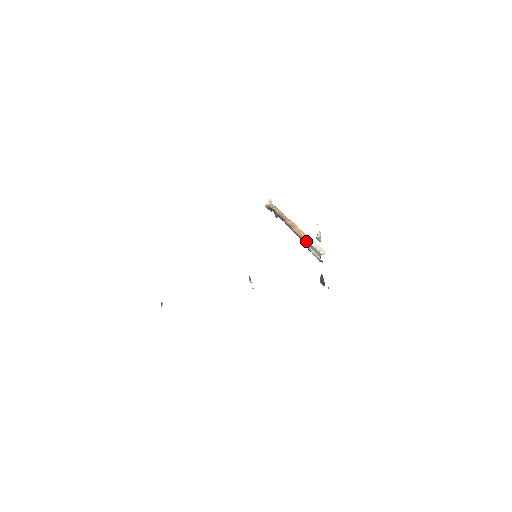
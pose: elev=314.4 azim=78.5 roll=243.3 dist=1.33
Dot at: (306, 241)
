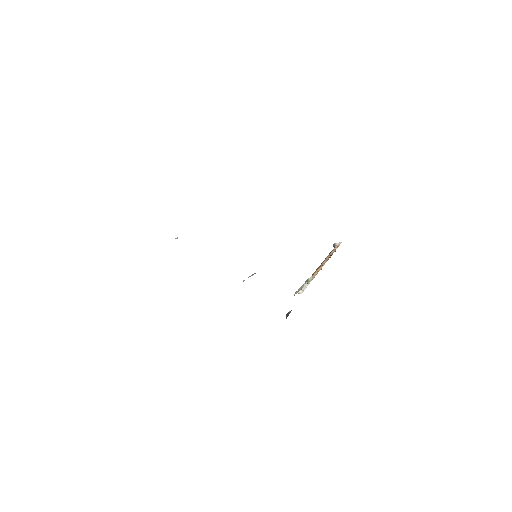
Dot at: (307, 279)
